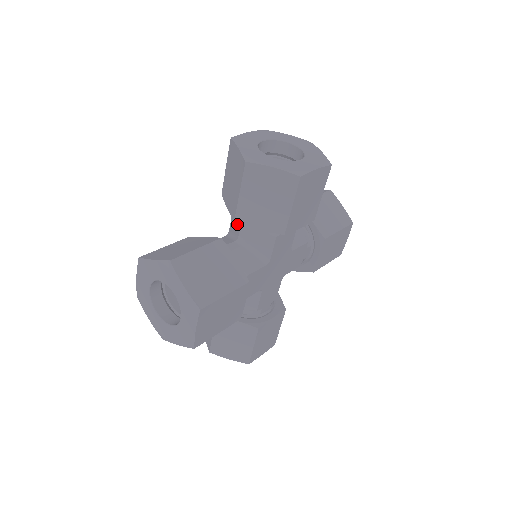
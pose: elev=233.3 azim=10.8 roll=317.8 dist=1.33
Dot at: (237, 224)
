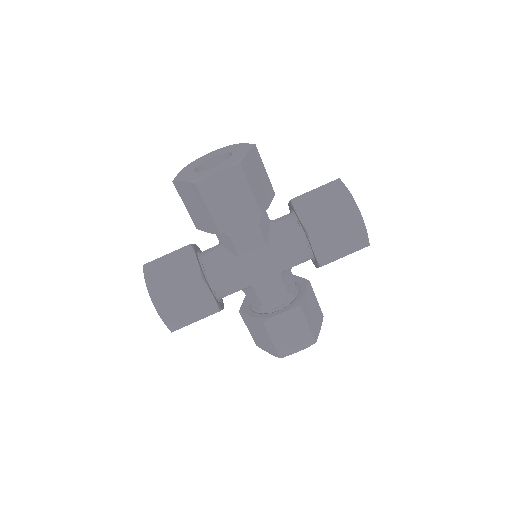
Dot at: occluded
